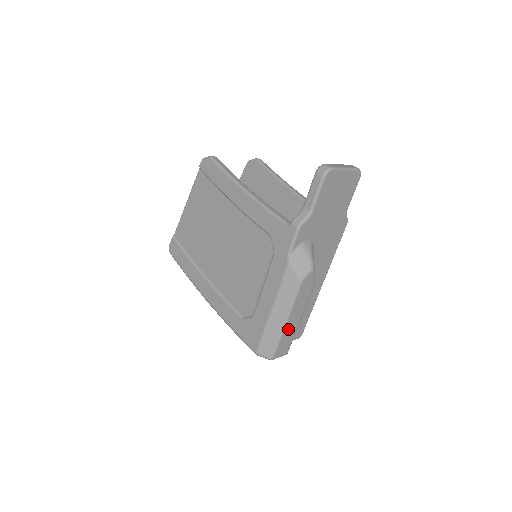
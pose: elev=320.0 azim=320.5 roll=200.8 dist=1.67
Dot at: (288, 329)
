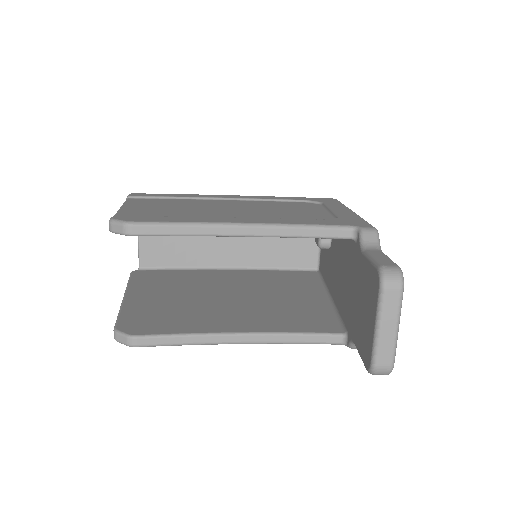
Dot at: occluded
